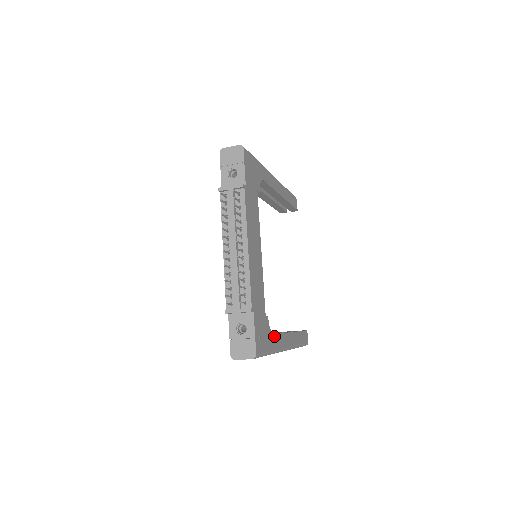
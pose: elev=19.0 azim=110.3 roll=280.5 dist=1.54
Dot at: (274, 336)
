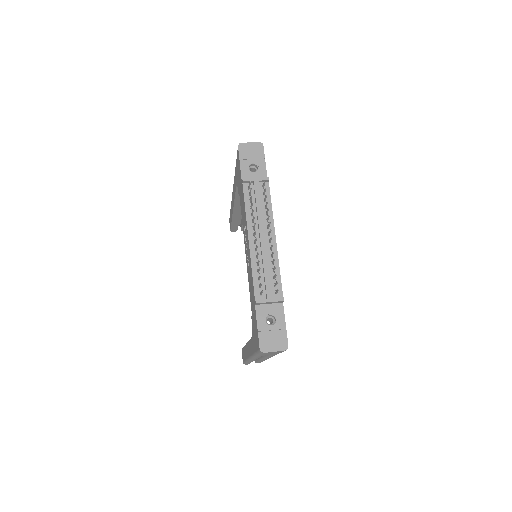
Dot at: occluded
